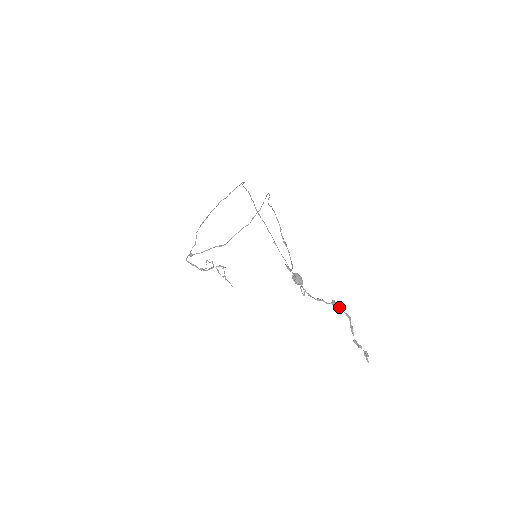
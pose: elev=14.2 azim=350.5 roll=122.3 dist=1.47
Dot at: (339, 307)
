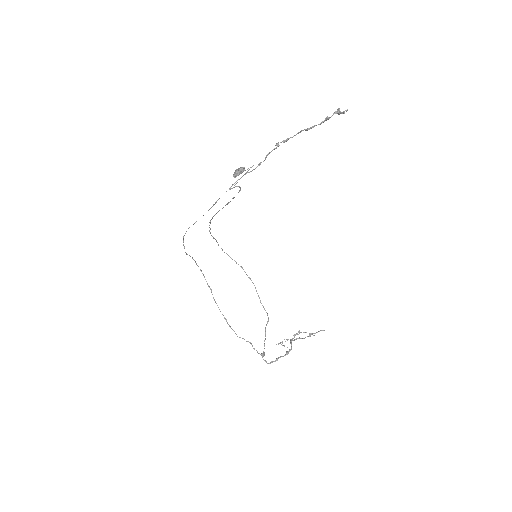
Dot at: (285, 141)
